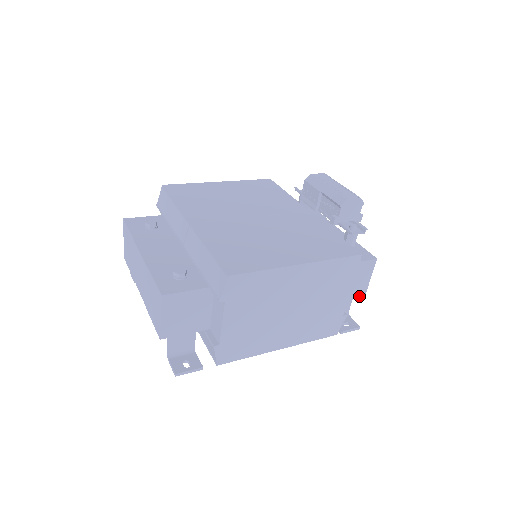
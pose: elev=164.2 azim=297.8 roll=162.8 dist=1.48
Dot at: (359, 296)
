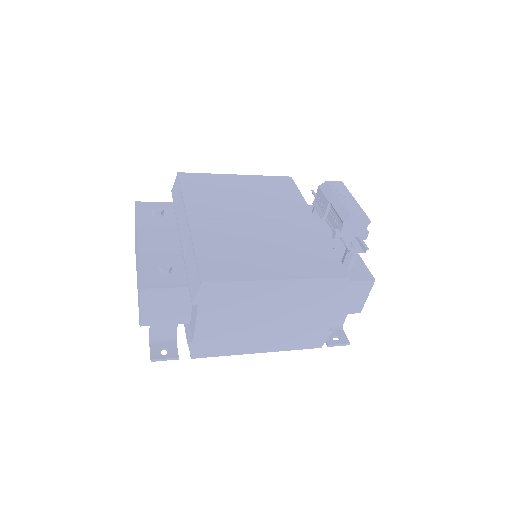
Dot at: (353, 313)
